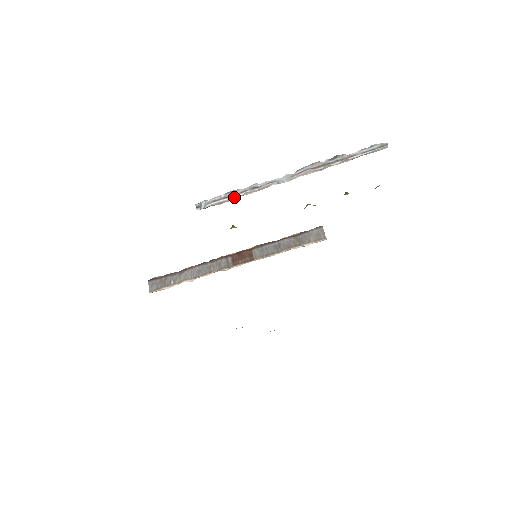
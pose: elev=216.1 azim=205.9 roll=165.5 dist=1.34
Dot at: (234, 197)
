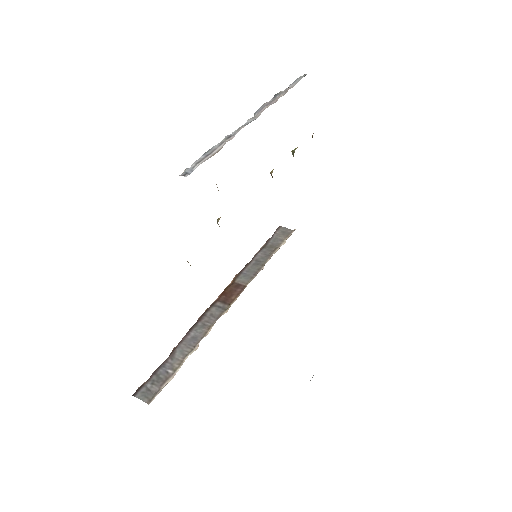
Dot at: (217, 150)
